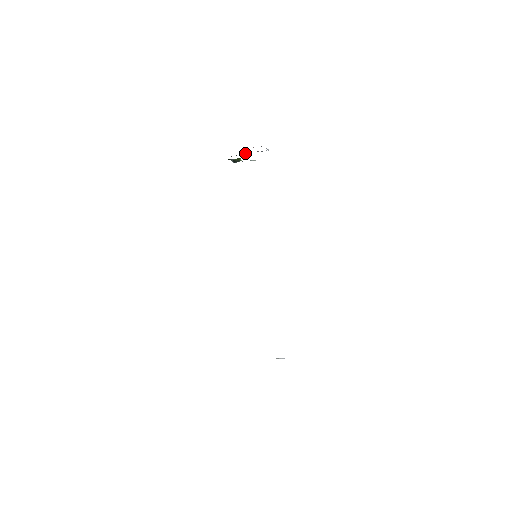
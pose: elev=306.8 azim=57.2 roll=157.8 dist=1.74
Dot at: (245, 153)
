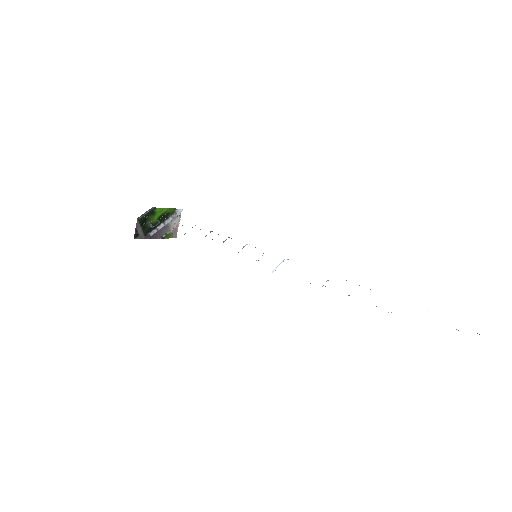
Dot at: (162, 223)
